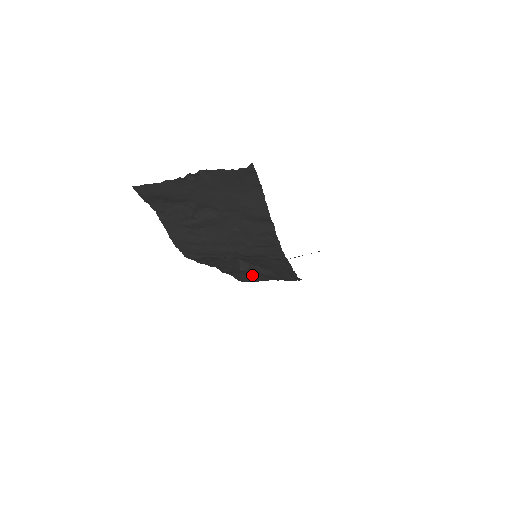
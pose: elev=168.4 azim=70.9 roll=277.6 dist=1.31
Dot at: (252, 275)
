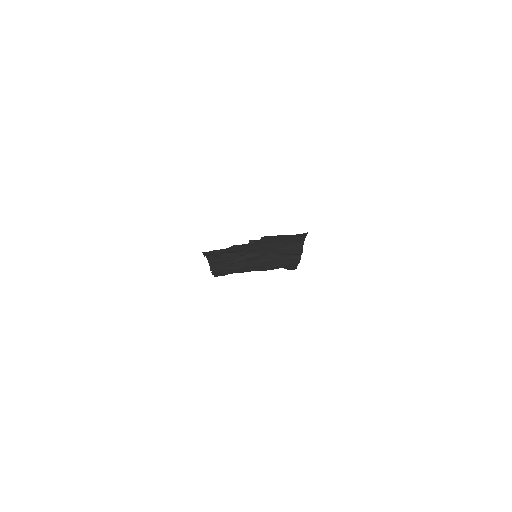
Dot at: occluded
